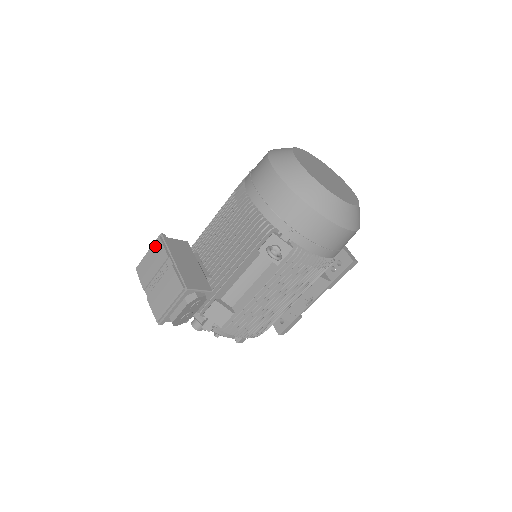
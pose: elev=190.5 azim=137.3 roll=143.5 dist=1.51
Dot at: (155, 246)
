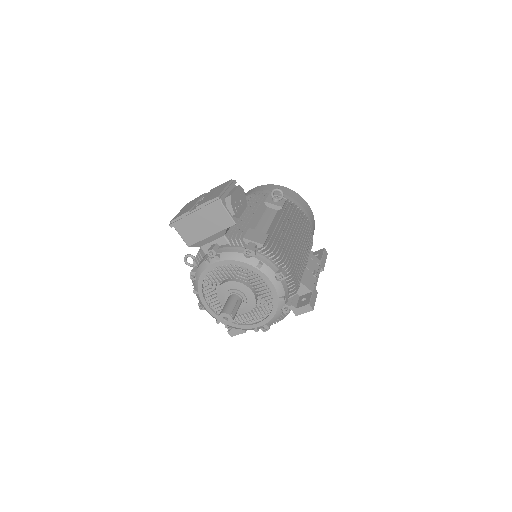
Dot at: (186, 205)
